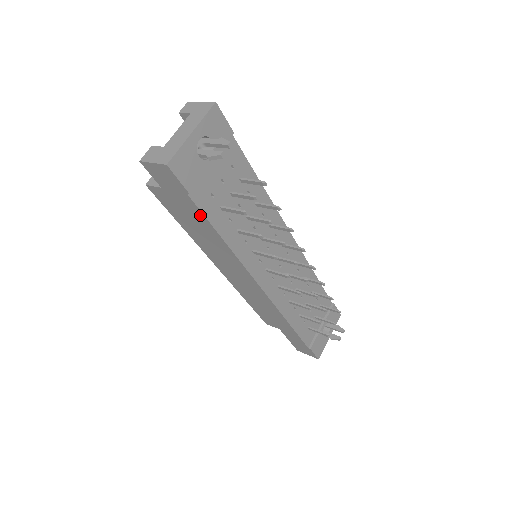
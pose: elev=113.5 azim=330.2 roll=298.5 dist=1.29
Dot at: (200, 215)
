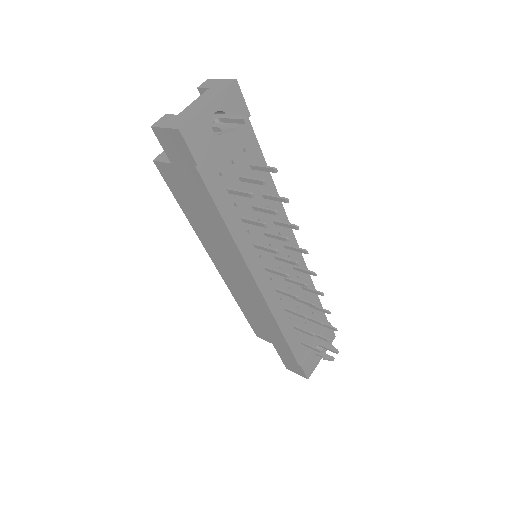
Dot at: (205, 193)
